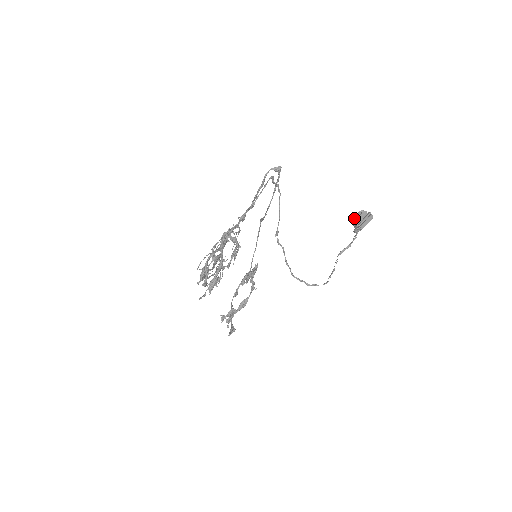
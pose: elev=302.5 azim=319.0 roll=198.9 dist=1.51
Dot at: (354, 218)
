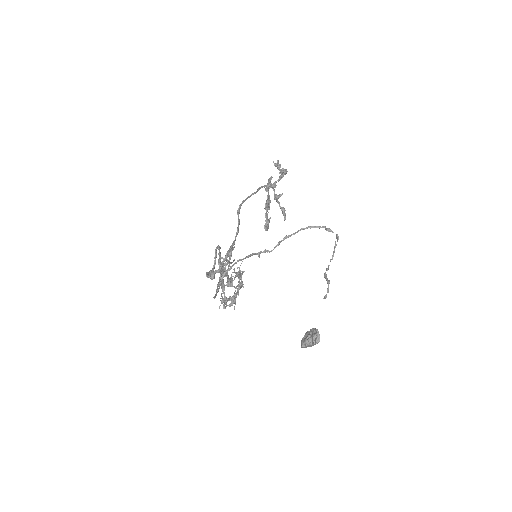
Dot at: (301, 344)
